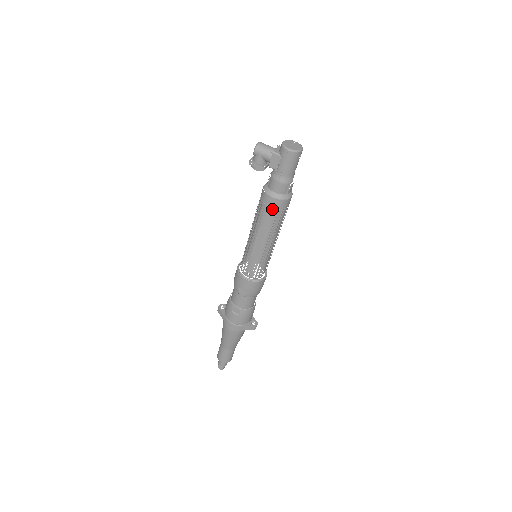
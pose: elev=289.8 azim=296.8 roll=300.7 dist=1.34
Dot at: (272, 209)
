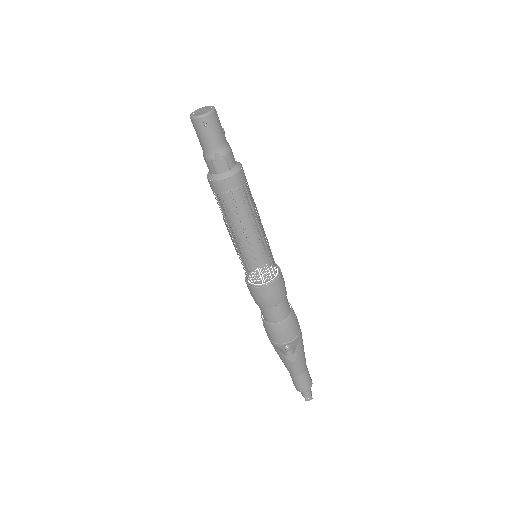
Dot at: (213, 192)
